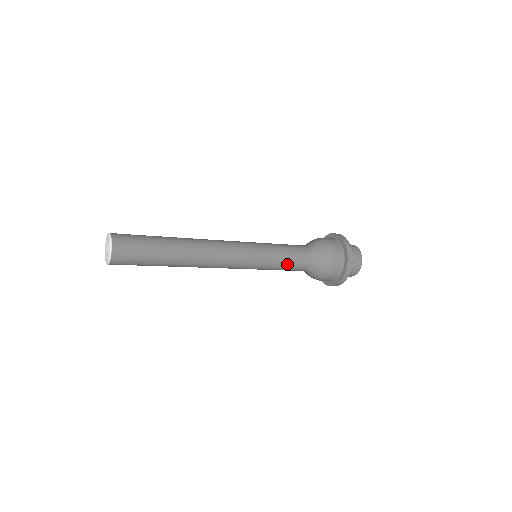
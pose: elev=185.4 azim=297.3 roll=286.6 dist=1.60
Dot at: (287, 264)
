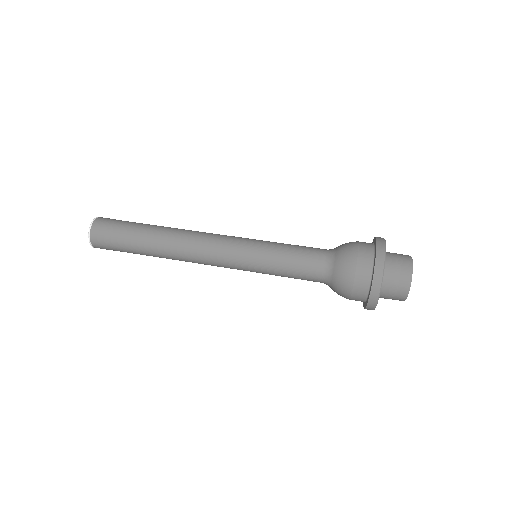
Dot at: occluded
